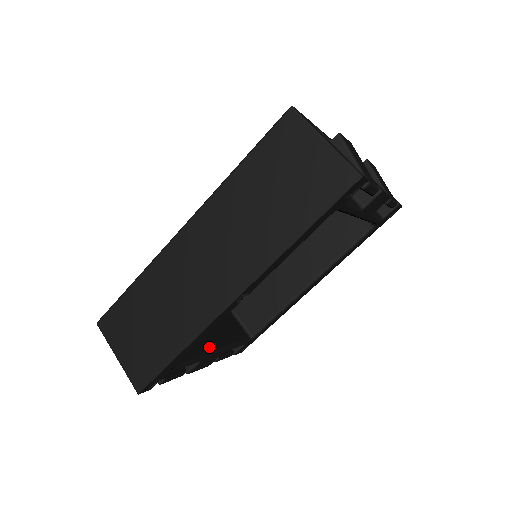
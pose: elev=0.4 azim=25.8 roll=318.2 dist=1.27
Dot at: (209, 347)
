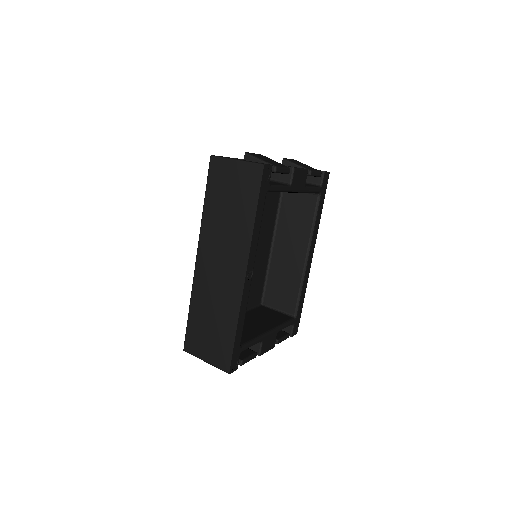
Dot at: (263, 331)
